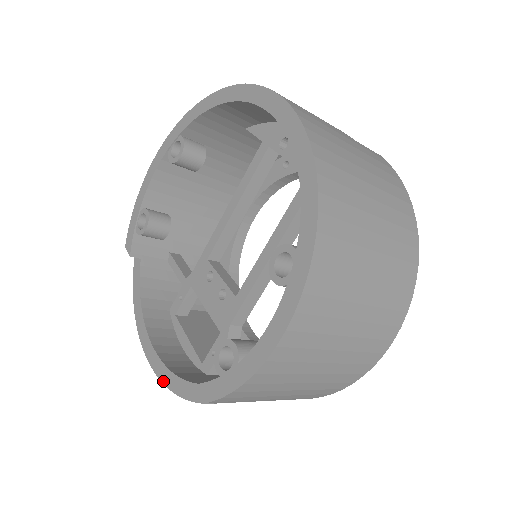
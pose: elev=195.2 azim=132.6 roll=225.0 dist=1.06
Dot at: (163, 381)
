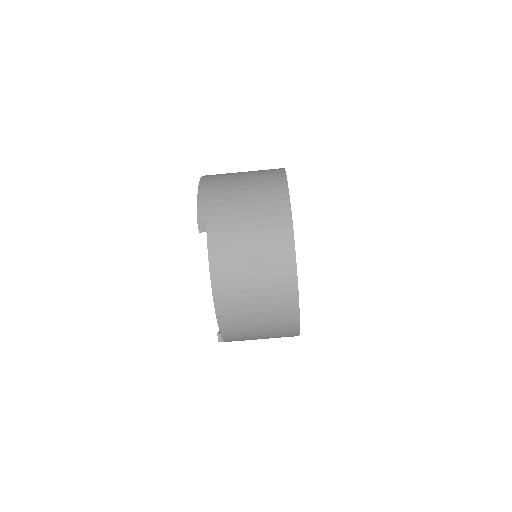
Dot at: occluded
